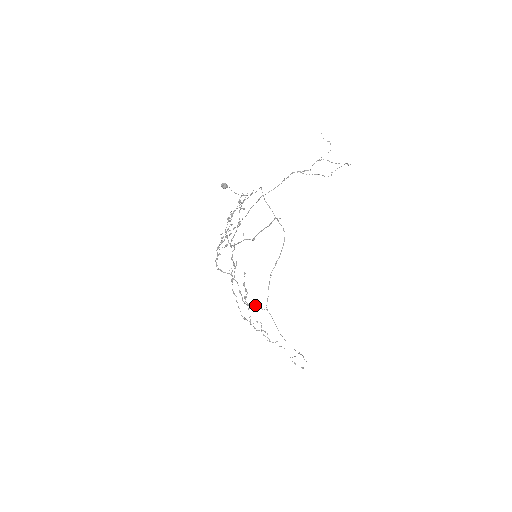
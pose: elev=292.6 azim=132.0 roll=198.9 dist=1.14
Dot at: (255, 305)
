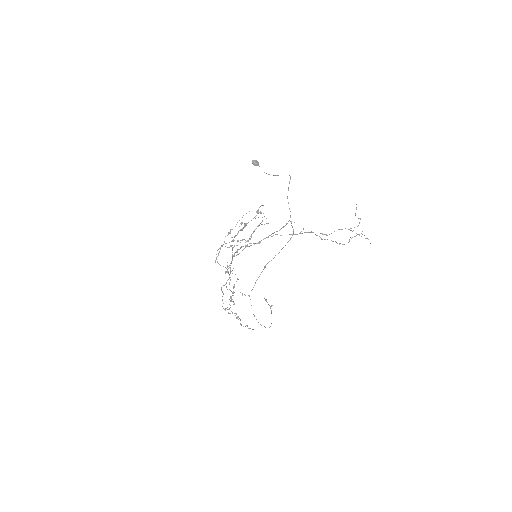
Dot at: (240, 292)
